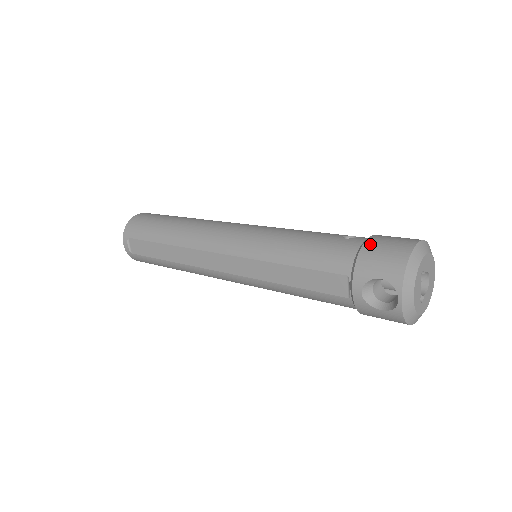
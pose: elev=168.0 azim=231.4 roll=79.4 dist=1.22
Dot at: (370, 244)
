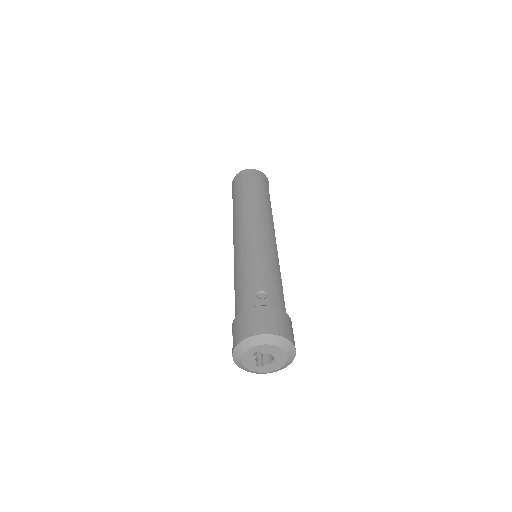
Dot at: (248, 312)
